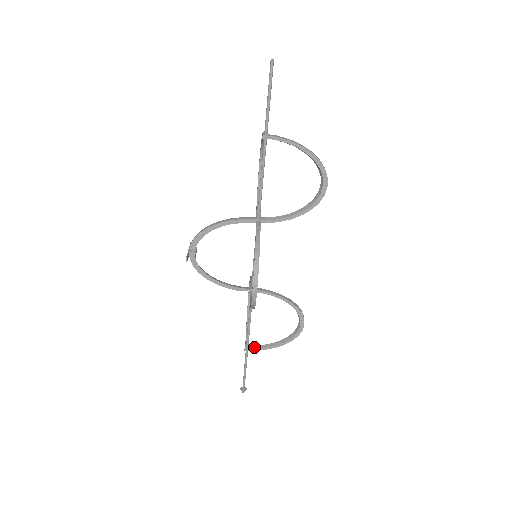
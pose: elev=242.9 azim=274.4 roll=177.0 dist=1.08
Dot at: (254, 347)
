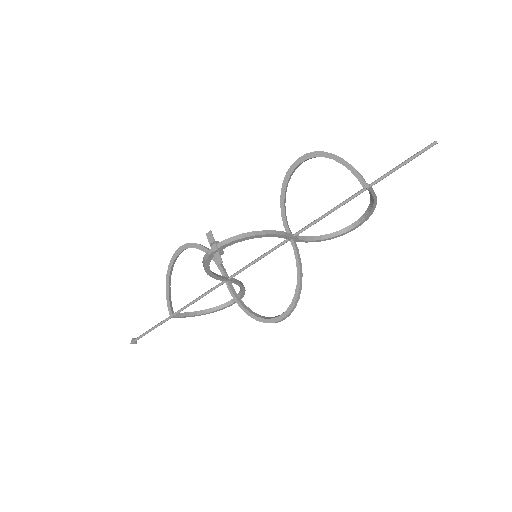
Dot at: (180, 315)
